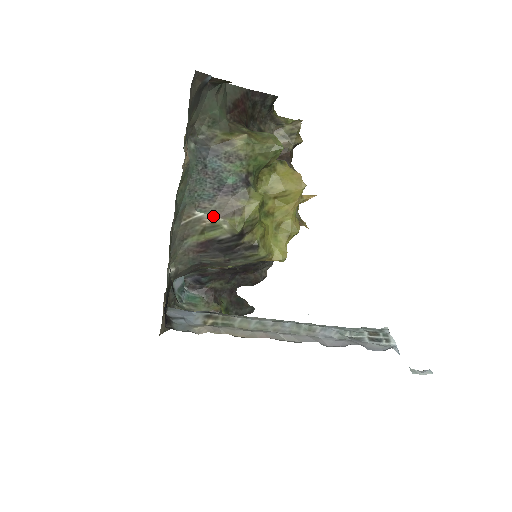
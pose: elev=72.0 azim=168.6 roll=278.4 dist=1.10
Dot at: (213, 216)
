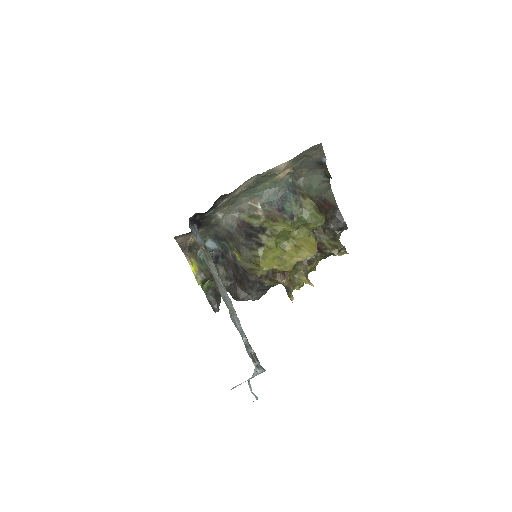
Dot at: (263, 212)
